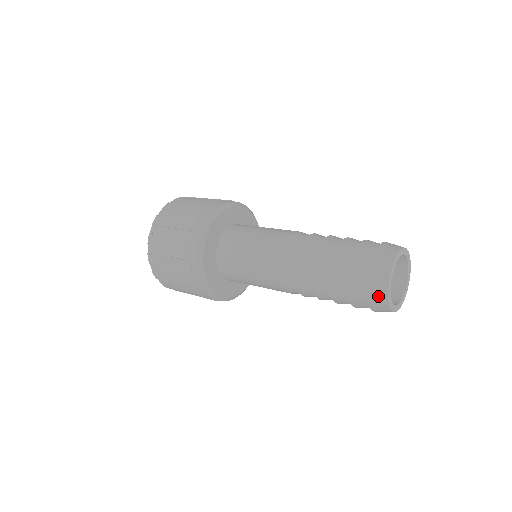
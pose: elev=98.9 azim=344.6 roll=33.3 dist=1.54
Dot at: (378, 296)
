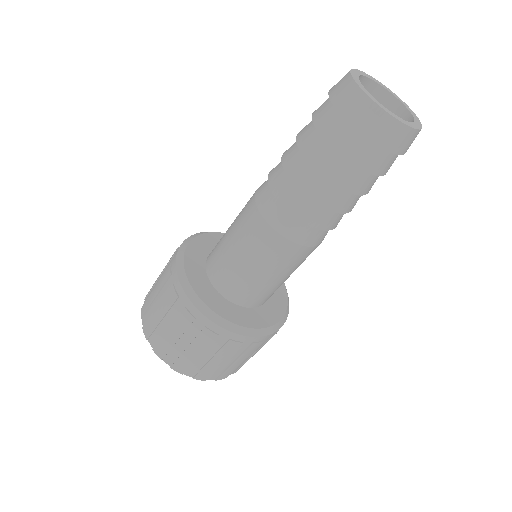
Dot at: (385, 130)
